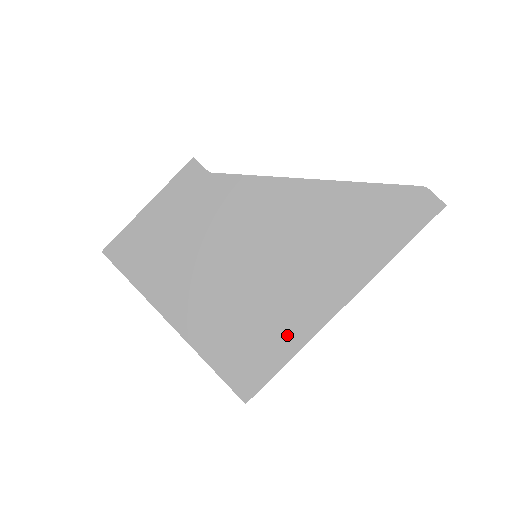
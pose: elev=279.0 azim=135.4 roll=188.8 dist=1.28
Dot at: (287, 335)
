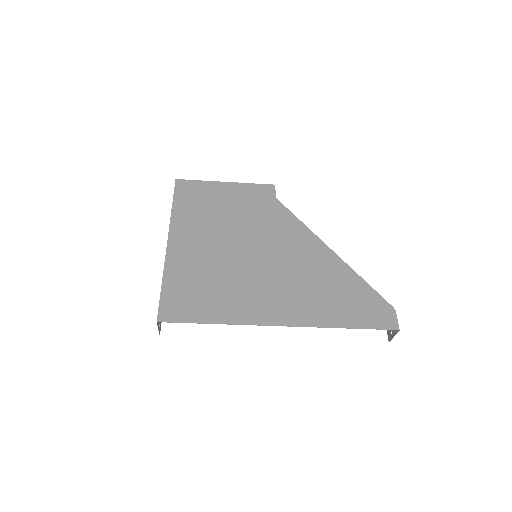
Dot at: (228, 309)
